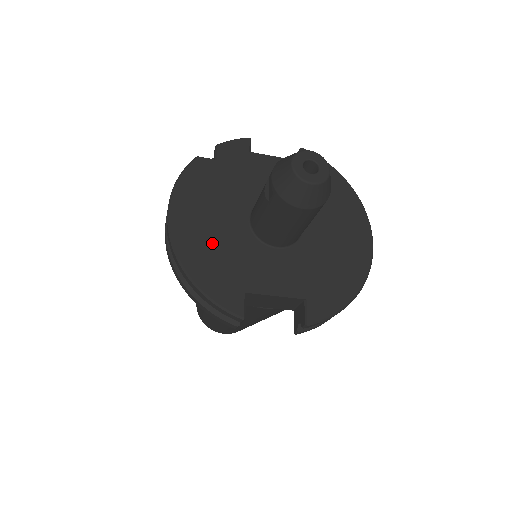
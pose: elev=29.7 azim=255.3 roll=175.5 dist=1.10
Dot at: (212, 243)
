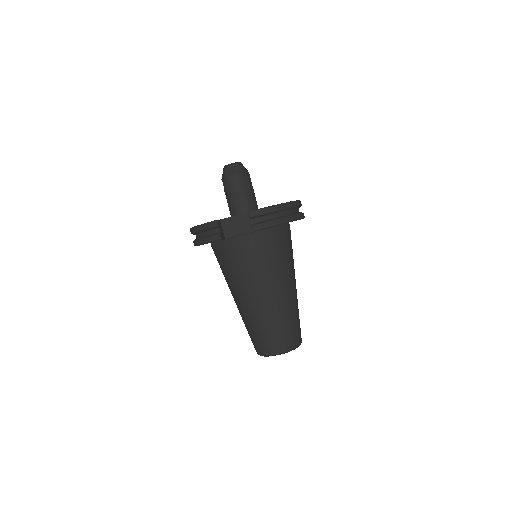
Dot at: occluded
